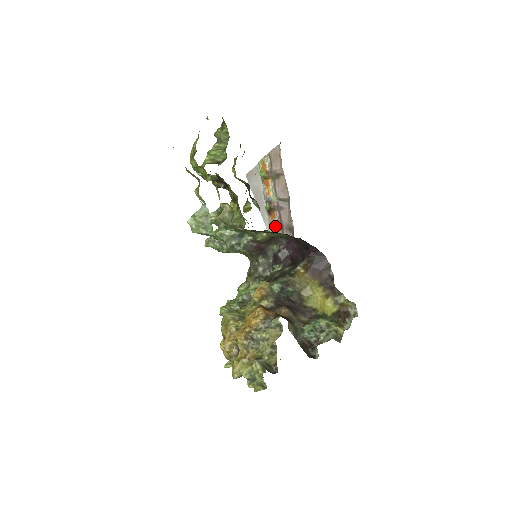
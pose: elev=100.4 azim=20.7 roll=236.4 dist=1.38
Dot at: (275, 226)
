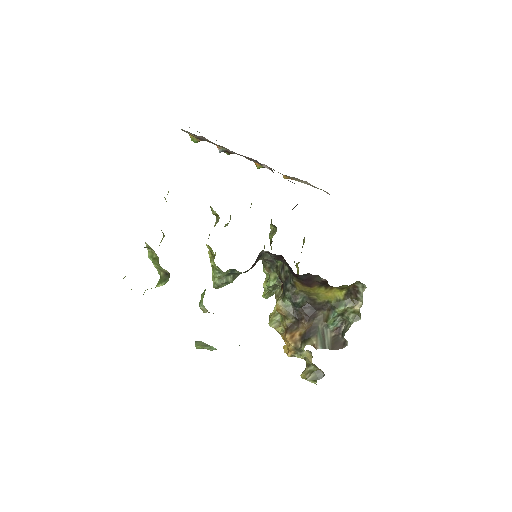
Dot at: occluded
